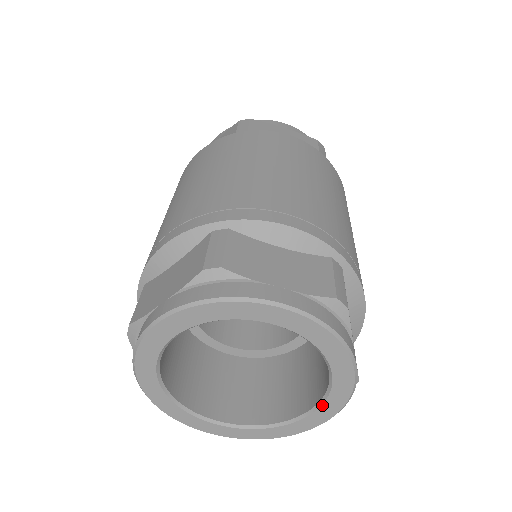
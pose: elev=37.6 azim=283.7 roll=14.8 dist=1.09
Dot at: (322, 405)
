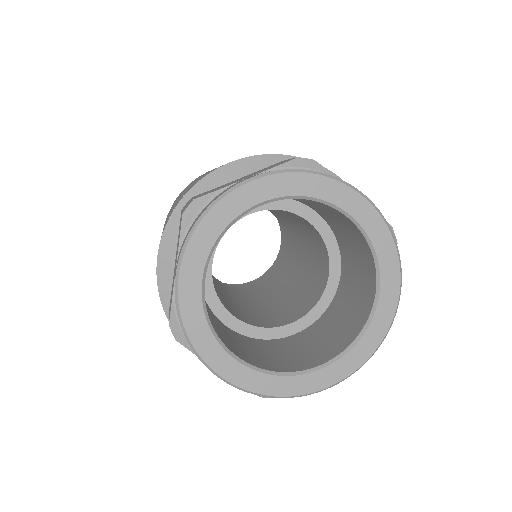
Dot at: (354, 347)
